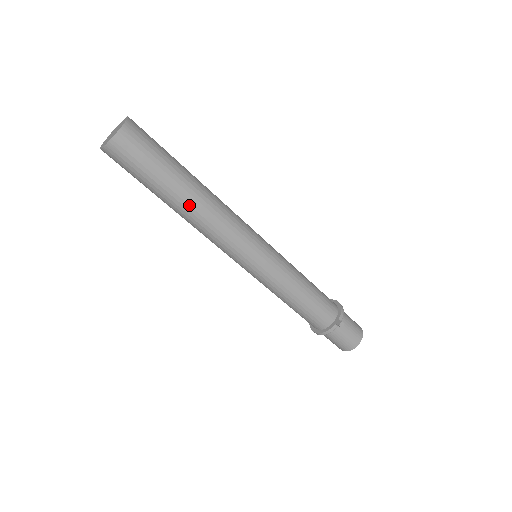
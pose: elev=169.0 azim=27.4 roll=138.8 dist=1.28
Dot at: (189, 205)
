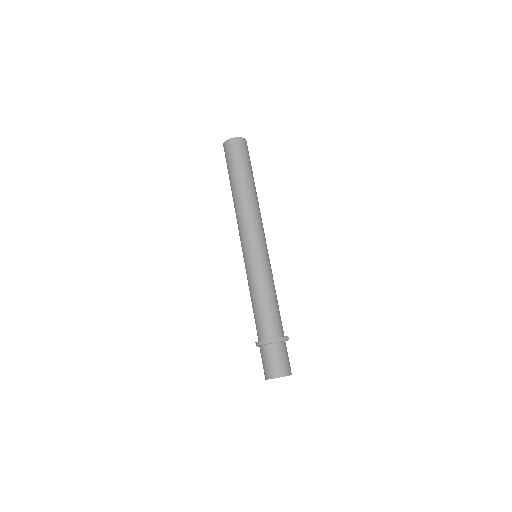
Dot at: (248, 190)
